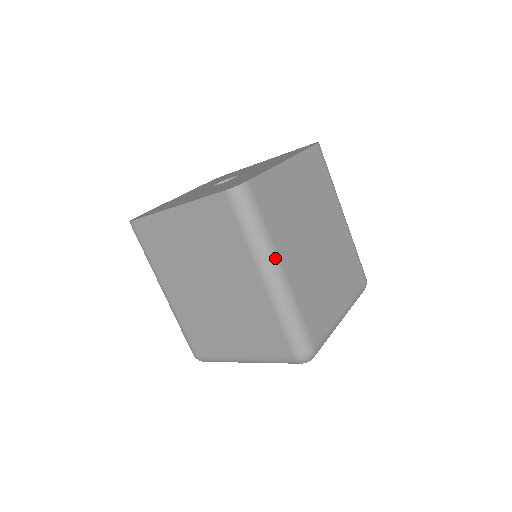
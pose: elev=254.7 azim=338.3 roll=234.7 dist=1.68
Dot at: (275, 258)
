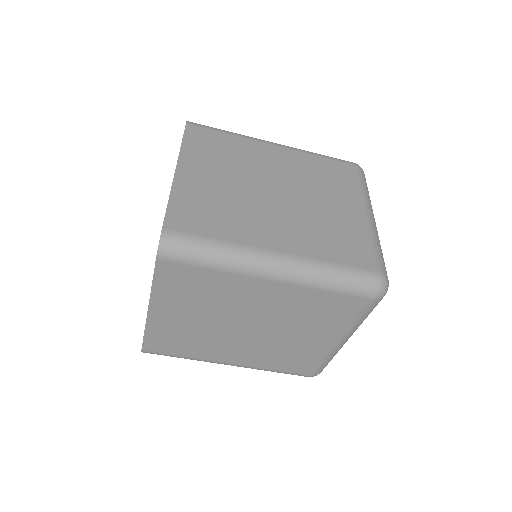
Dot at: (259, 253)
